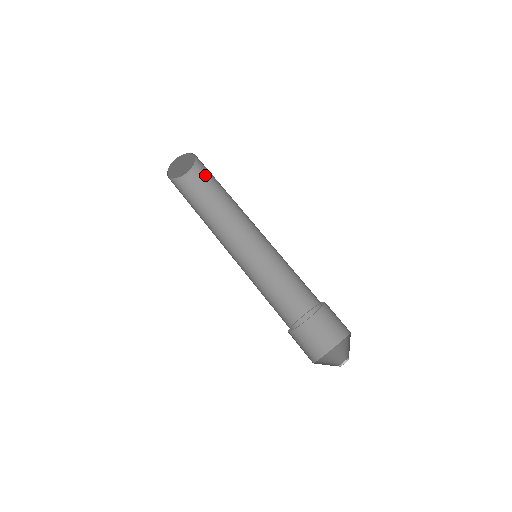
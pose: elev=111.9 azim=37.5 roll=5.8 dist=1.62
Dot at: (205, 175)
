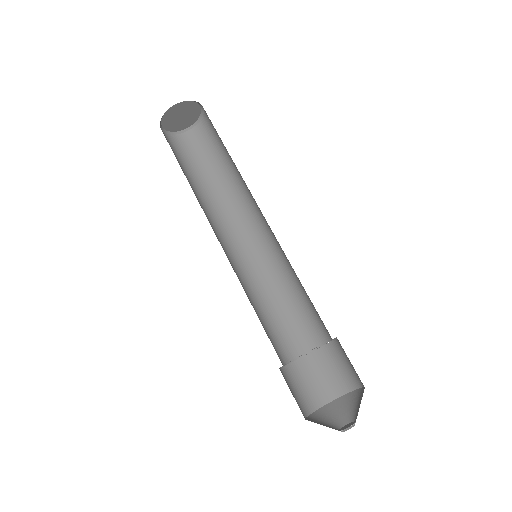
Dot at: (213, 126)
